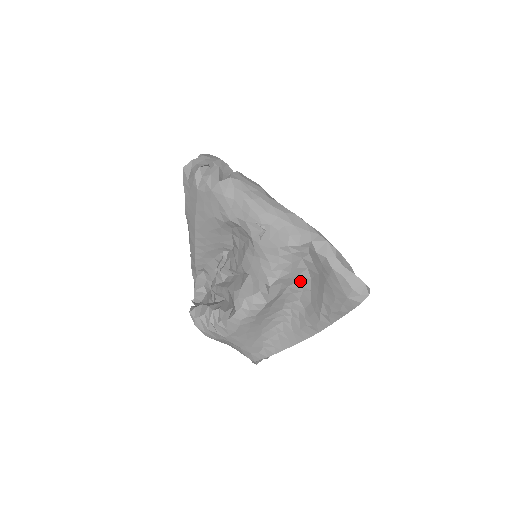
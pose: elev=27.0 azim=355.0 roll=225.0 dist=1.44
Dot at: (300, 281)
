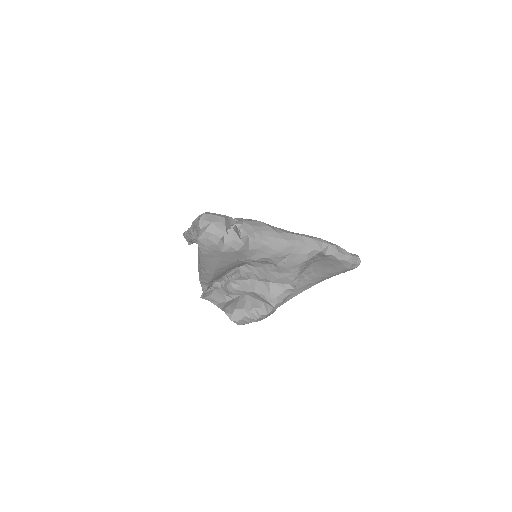
Dot at: (306, 266)
